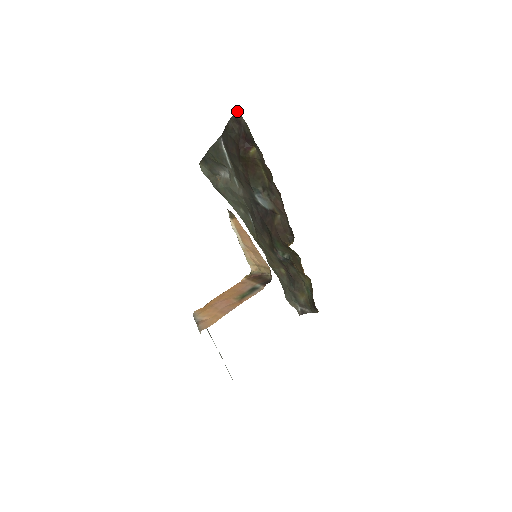
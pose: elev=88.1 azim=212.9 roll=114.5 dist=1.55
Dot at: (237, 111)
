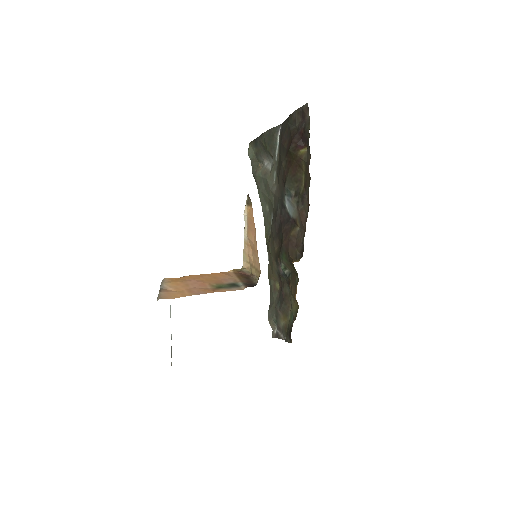
Dot at: (307, 104)
